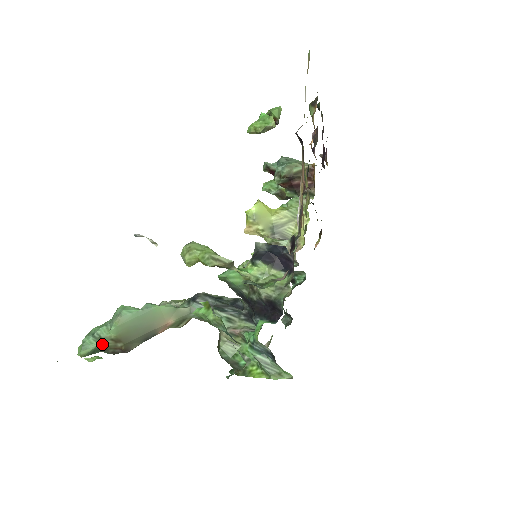
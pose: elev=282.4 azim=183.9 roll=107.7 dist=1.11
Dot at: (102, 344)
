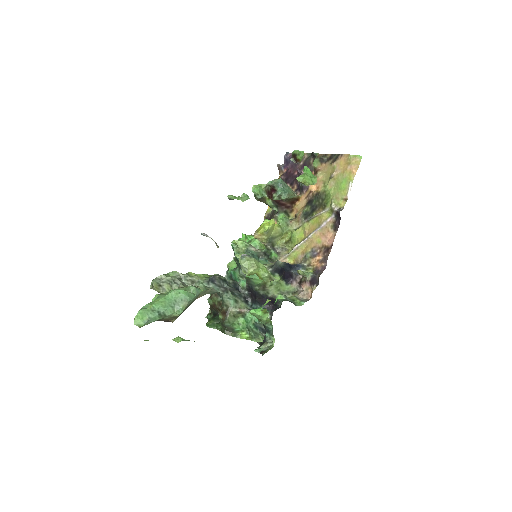
Dot at: (161, 319)
